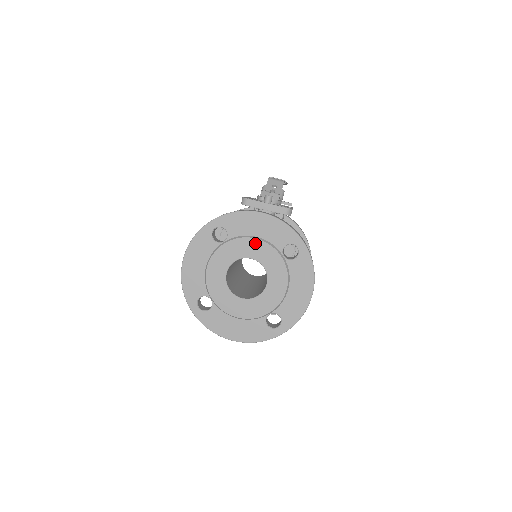
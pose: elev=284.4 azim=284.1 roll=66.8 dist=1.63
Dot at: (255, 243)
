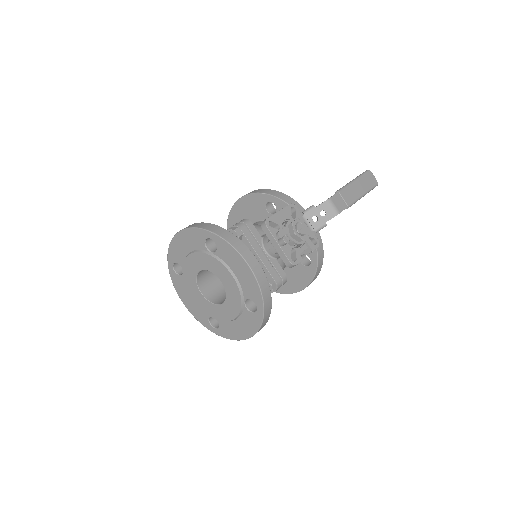
Dot at: (230, 277)
